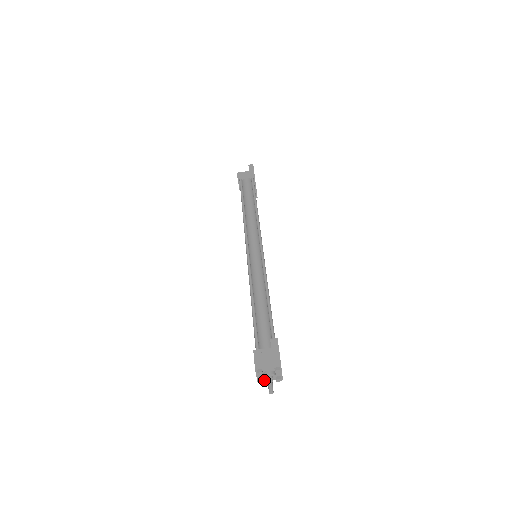
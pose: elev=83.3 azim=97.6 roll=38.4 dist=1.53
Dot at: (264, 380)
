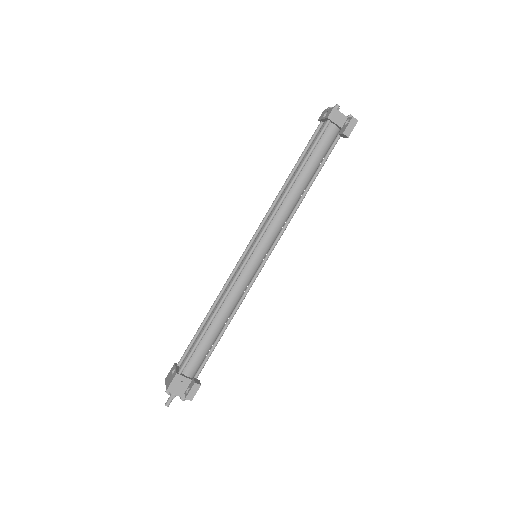
Dot at: occluded
